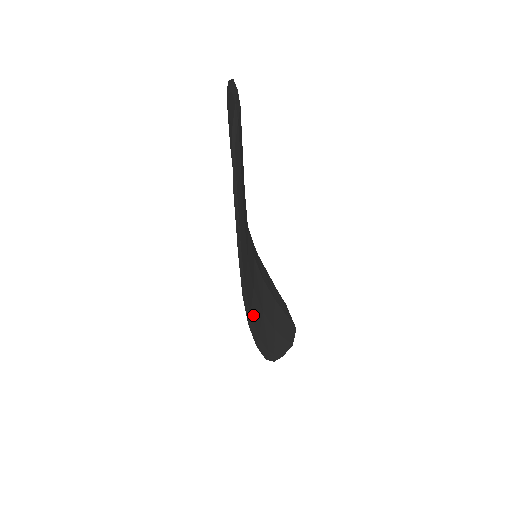
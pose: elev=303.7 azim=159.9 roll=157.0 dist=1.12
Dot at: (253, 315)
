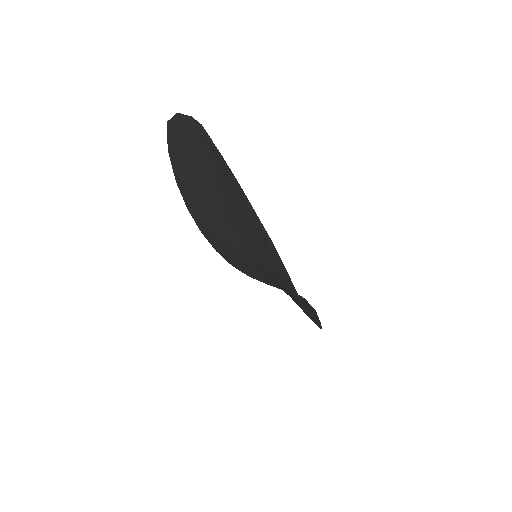
Dot at: occluded
